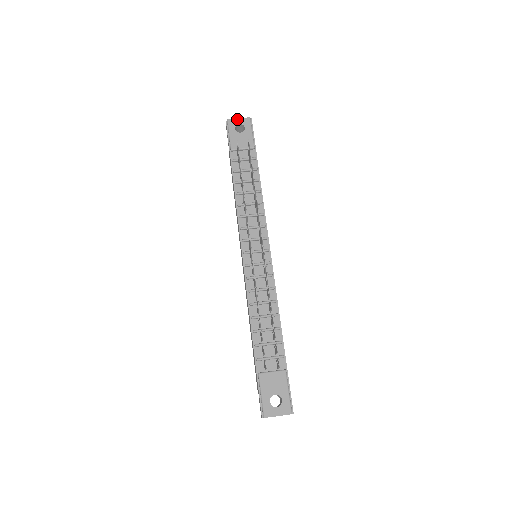
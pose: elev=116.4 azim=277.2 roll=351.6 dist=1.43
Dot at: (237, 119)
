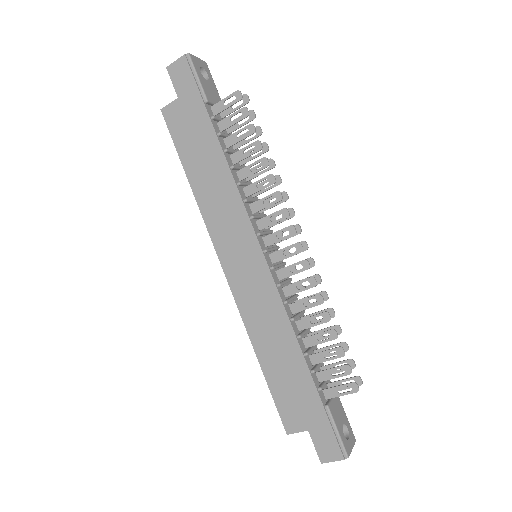
Dot at: (197, 58)
